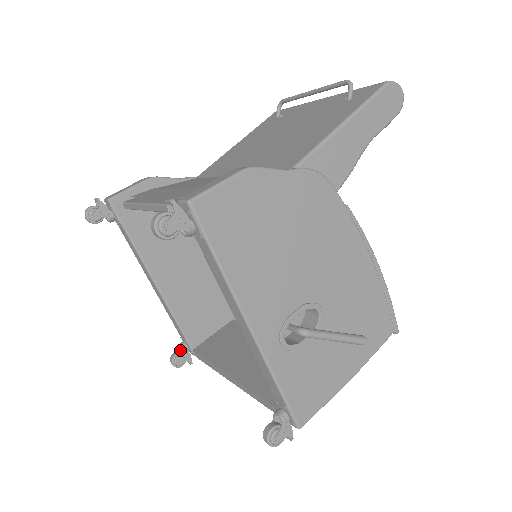
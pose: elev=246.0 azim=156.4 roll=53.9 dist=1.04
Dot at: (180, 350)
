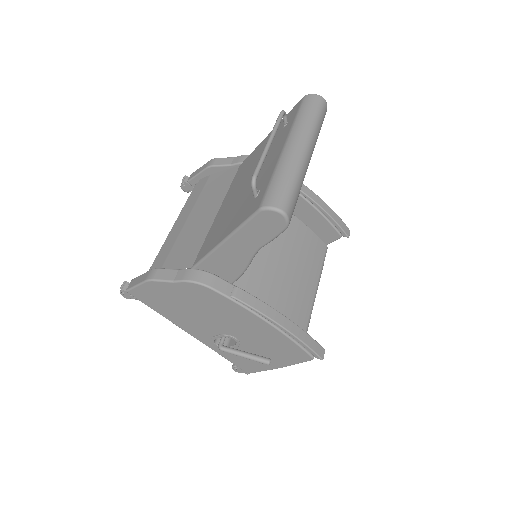
Dot at: occluded
